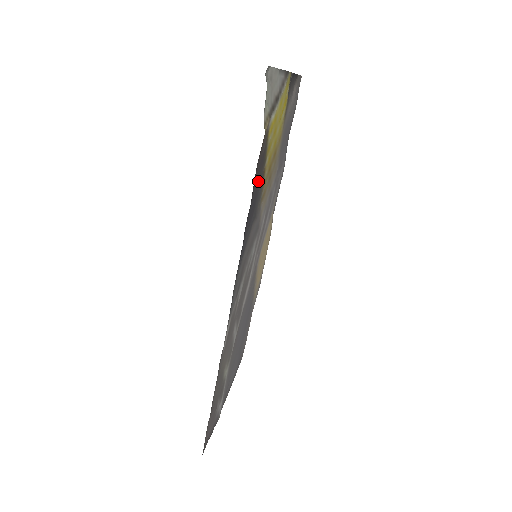
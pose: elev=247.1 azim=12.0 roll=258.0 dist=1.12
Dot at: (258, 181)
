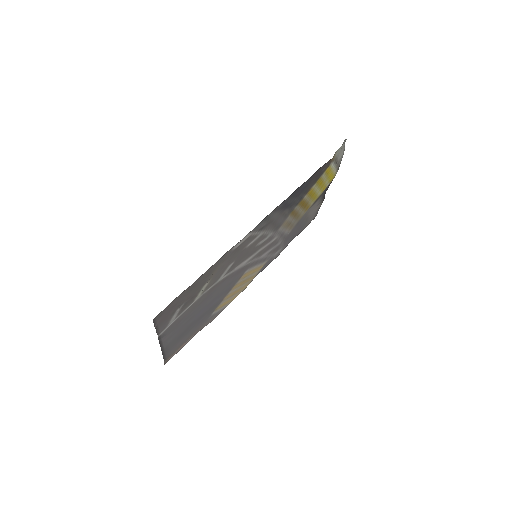
Dot at: (309, 184)
